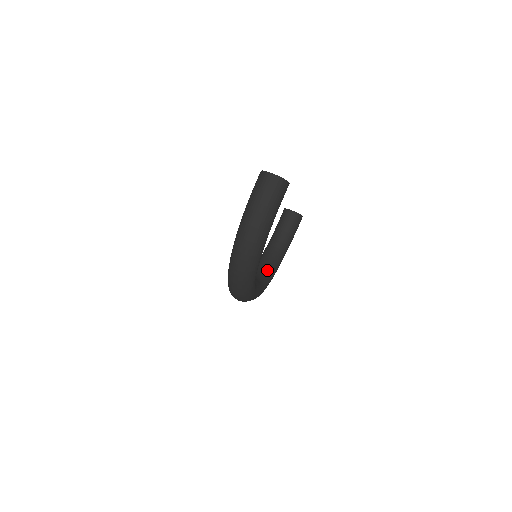
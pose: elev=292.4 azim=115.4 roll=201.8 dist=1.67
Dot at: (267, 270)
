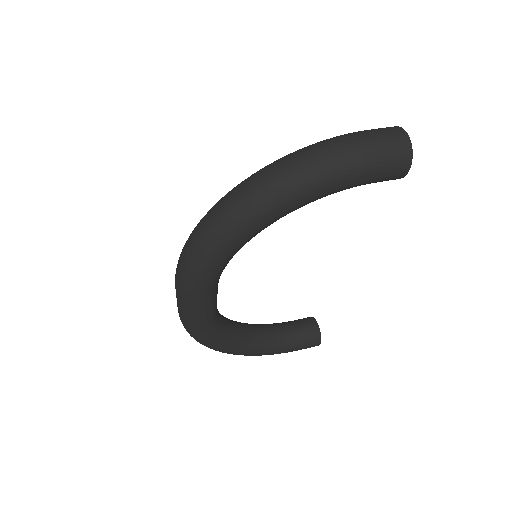
Dot at: (232, 331)
